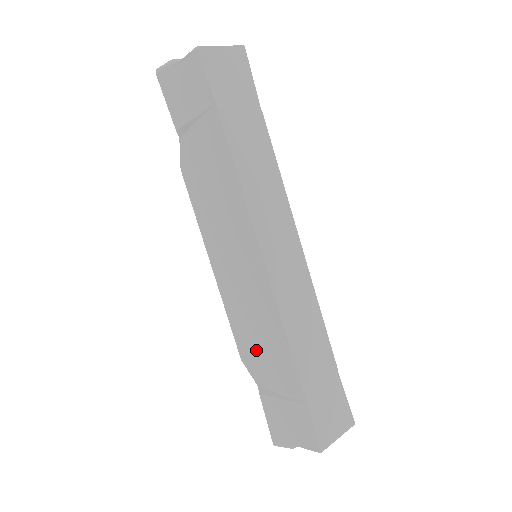
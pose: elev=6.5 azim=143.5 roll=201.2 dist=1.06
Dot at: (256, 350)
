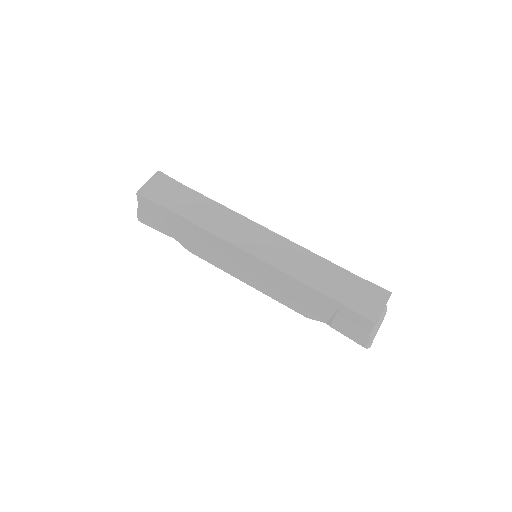
Dot at: (302, 303)
